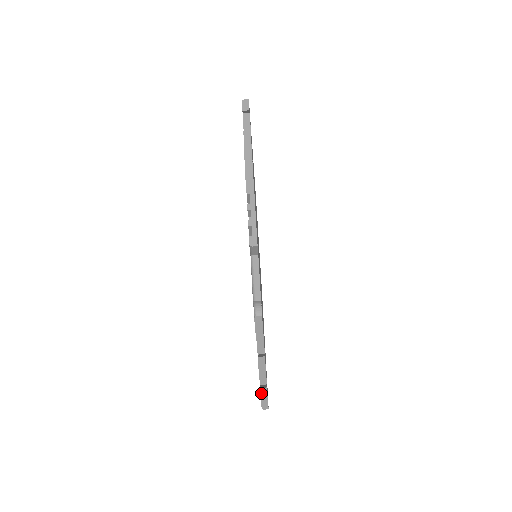
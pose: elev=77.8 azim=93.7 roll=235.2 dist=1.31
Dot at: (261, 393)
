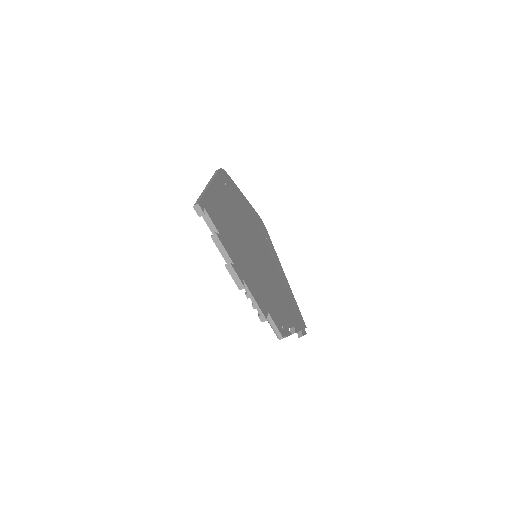
Dot at: occluded
